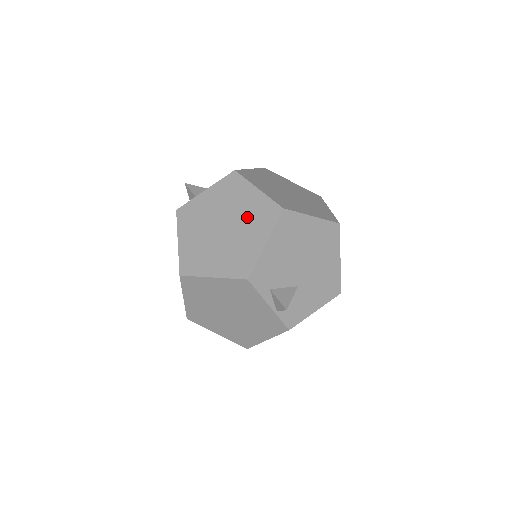
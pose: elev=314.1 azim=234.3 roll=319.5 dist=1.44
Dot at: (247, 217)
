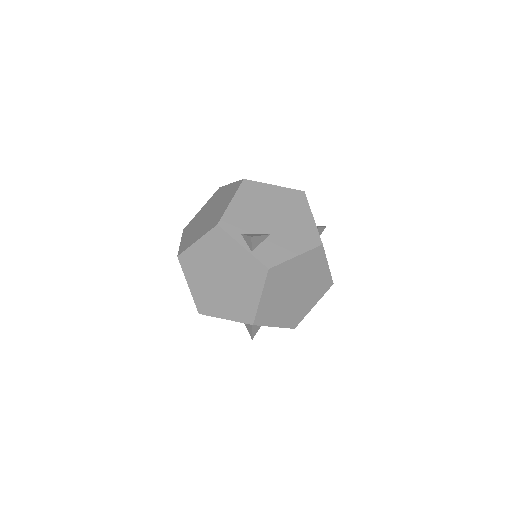
Dot at: (222, 199)
